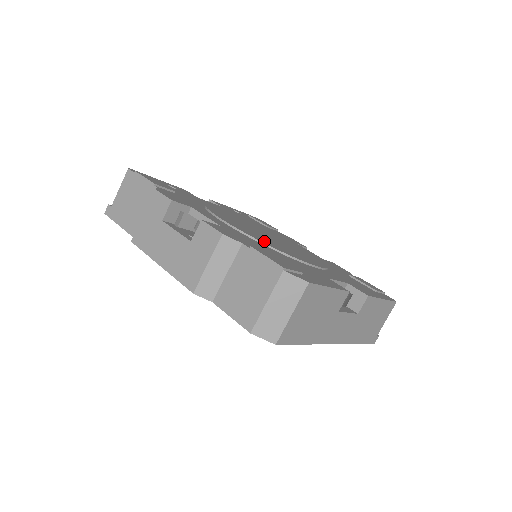
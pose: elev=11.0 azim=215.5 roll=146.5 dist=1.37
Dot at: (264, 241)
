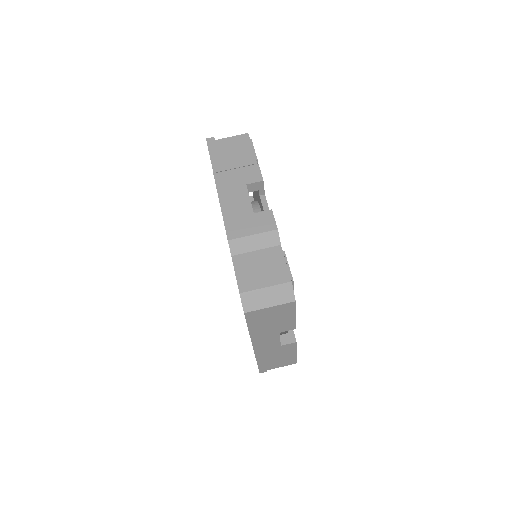
Dot at: occluded
